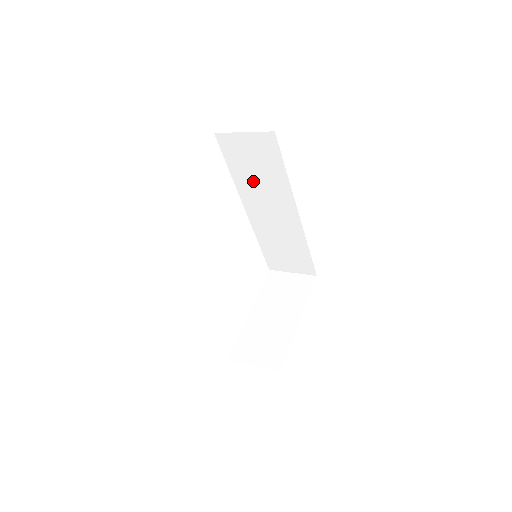
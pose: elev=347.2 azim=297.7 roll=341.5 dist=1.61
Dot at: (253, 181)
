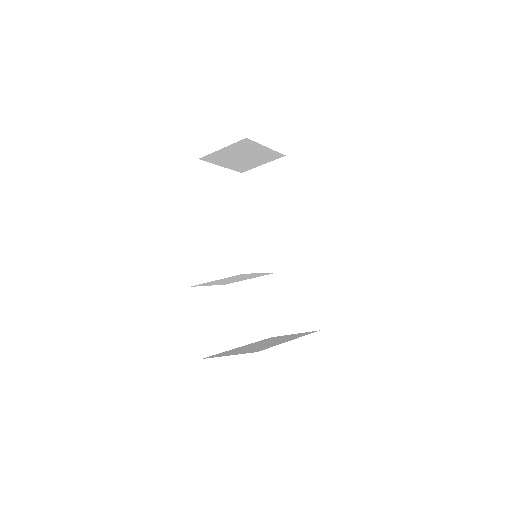
Dot at: (266, 213)
